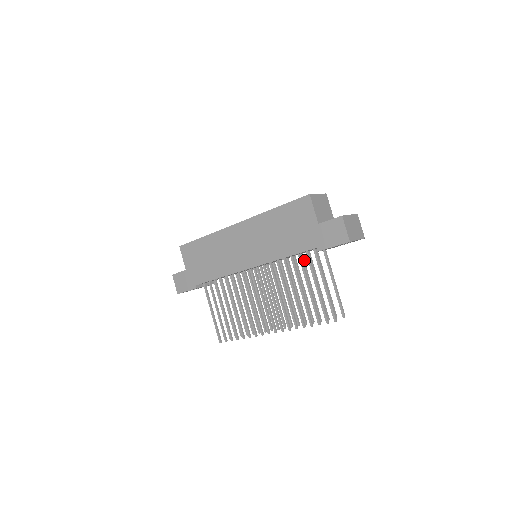
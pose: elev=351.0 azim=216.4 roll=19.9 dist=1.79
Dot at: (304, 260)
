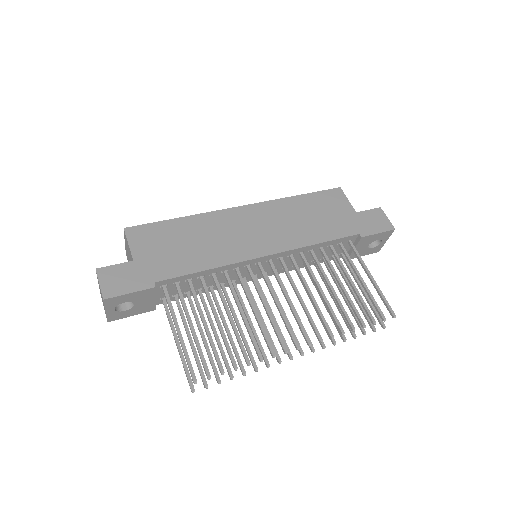
Dot at: occluded
